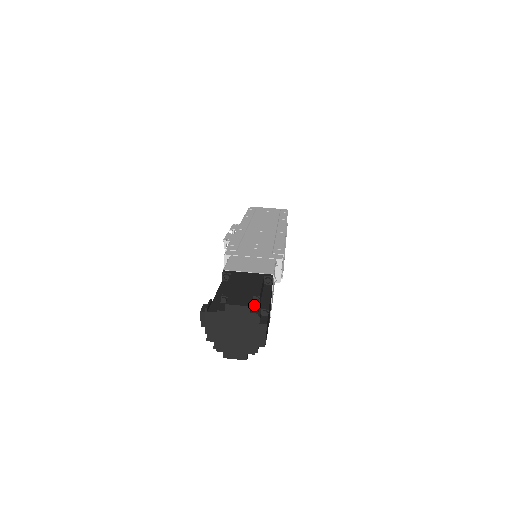
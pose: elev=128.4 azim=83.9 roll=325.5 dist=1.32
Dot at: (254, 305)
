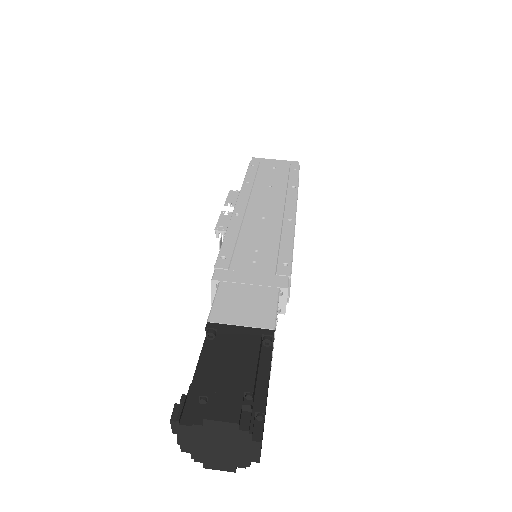
Dot at: (245, 409)
